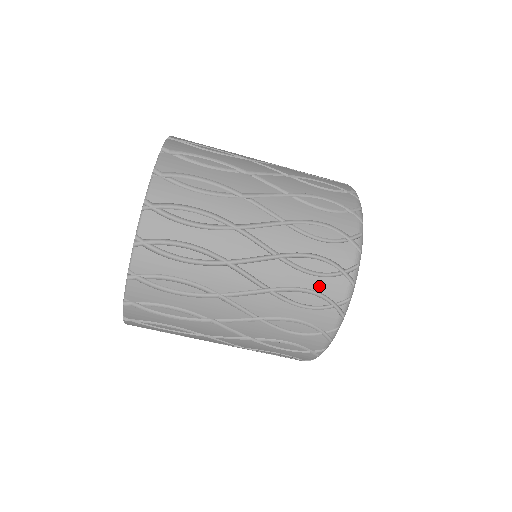
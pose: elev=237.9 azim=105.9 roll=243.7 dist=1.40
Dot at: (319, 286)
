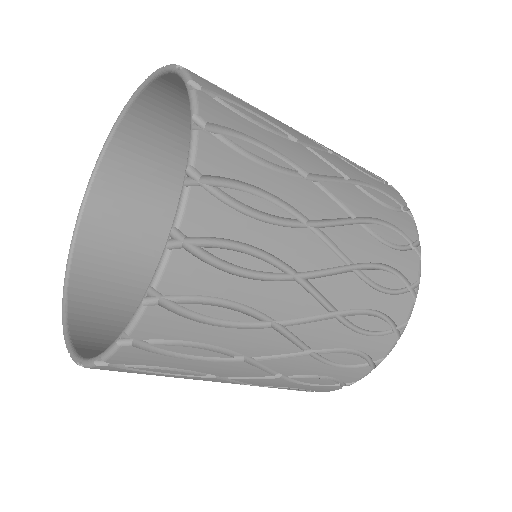
Dot at: (338, 374)
